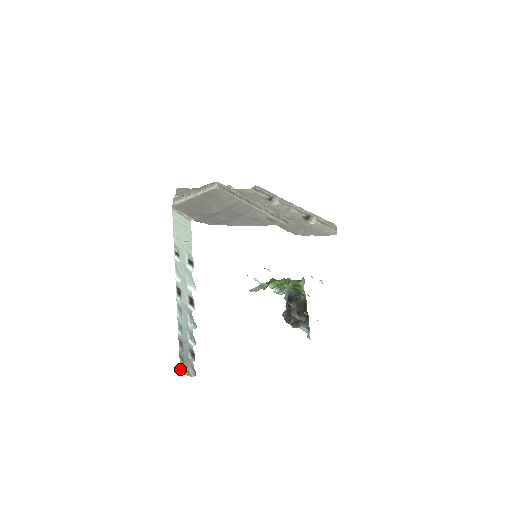
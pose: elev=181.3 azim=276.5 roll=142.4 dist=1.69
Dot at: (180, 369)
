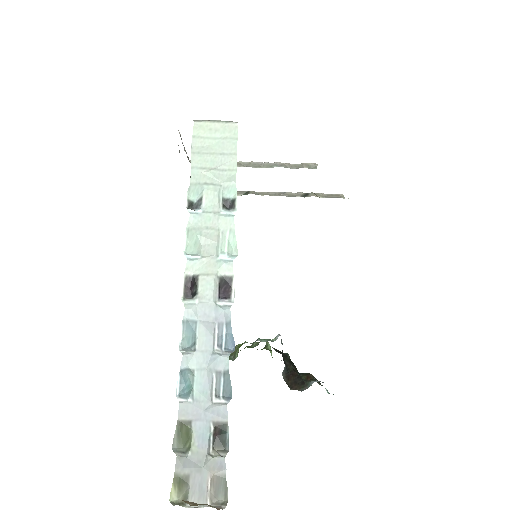
Dot at: (190, 504)
